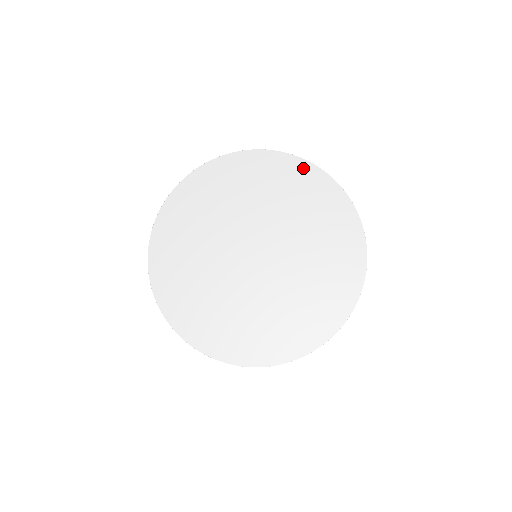
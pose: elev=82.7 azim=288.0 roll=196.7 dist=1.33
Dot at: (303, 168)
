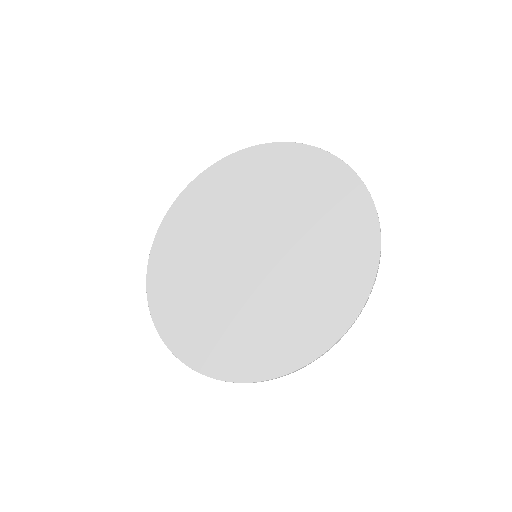
Dot at: (312, 156)
